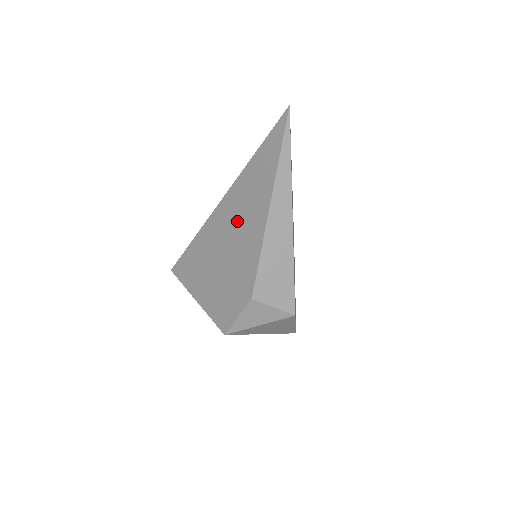
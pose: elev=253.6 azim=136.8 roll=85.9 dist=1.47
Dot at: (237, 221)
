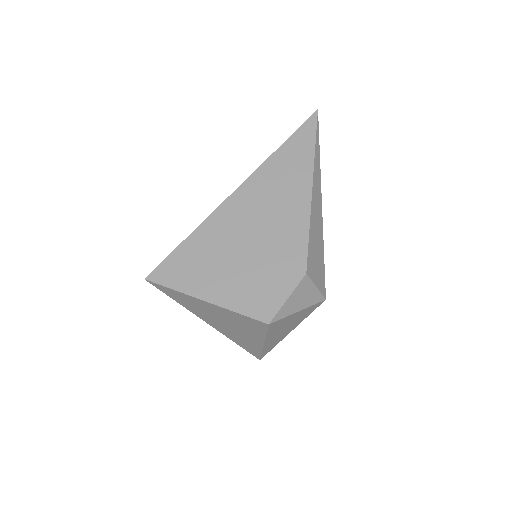
Dot at: (267, 205)
